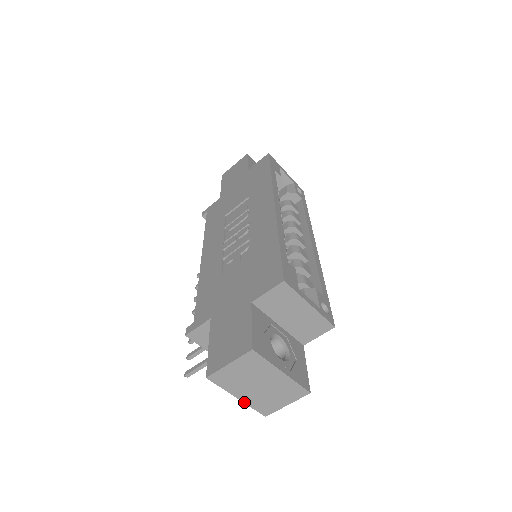
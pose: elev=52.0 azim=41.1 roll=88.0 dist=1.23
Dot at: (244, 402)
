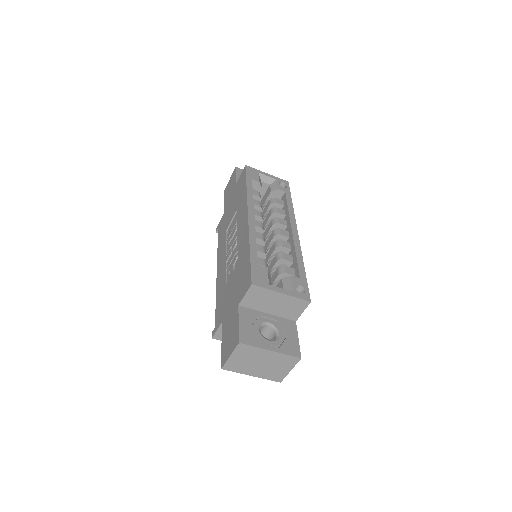
Dot at: (258, 377)
